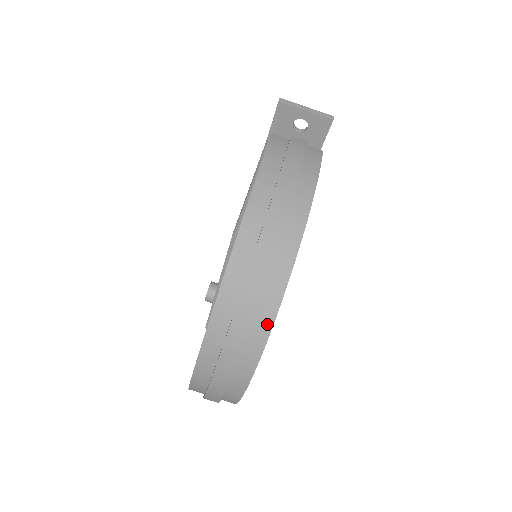
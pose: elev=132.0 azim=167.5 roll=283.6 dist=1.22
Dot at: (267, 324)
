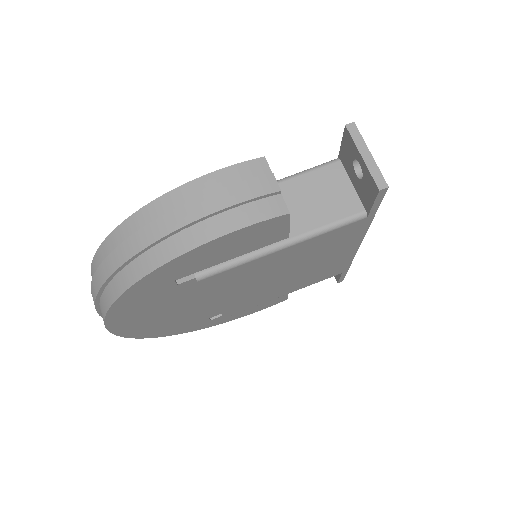
Dot at: (106, 305)
